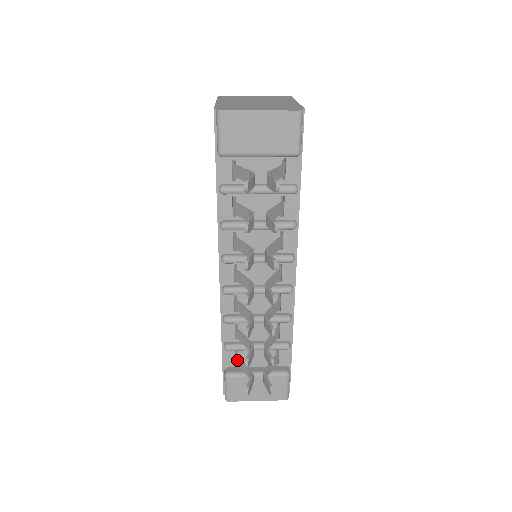
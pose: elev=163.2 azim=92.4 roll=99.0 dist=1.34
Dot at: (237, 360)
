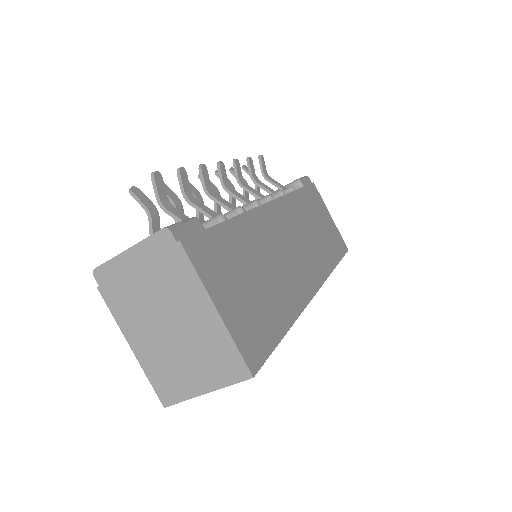
Dot at: occluded
